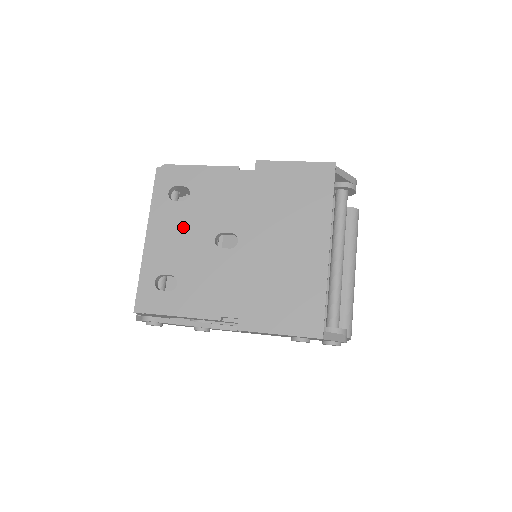
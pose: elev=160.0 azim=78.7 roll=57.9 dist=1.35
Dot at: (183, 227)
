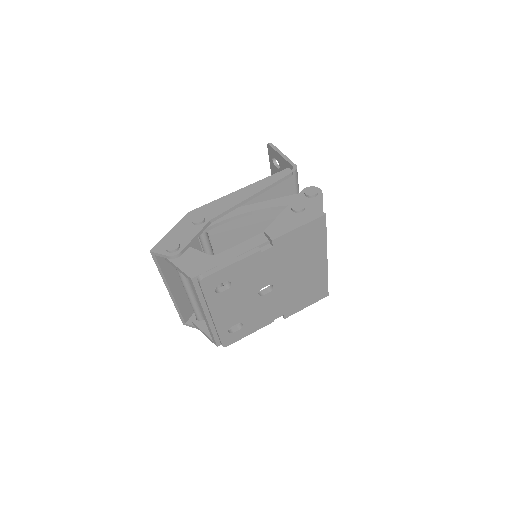
Dot at: (234, 301)
